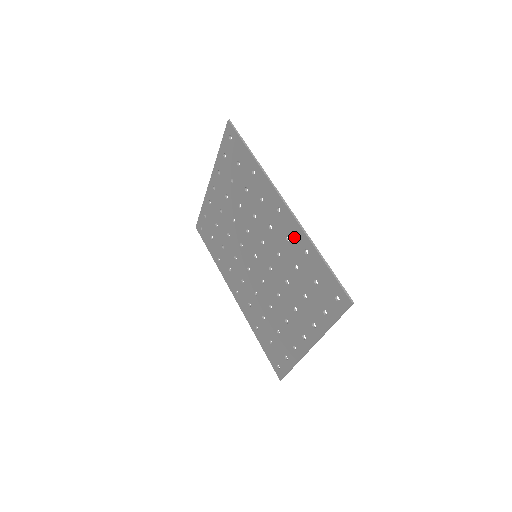
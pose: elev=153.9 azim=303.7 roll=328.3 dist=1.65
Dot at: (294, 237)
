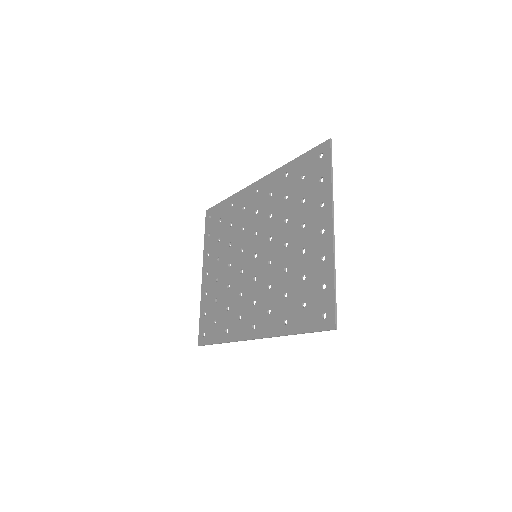
Dot at: (274, 184)
